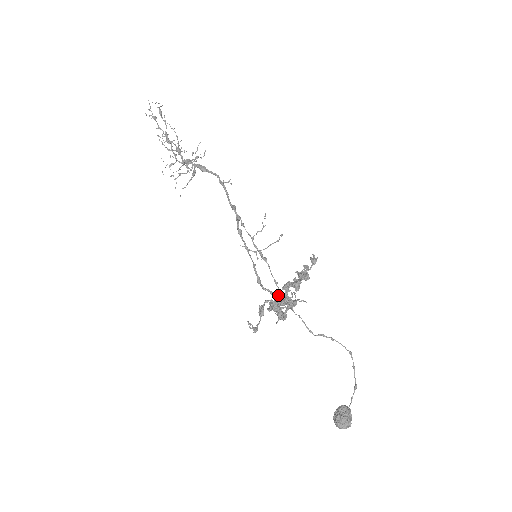
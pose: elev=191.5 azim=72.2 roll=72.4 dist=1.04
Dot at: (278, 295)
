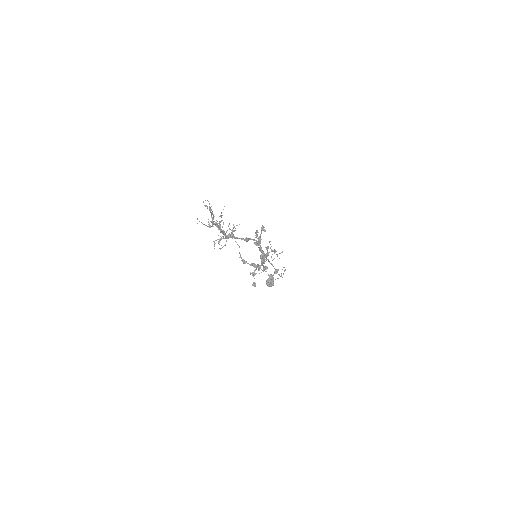
Dot at: (262, 265)
